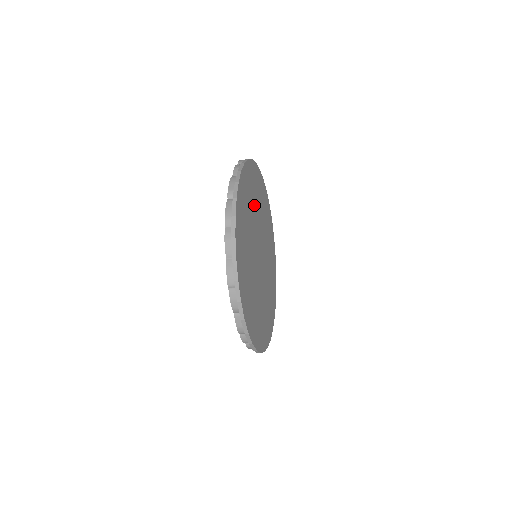
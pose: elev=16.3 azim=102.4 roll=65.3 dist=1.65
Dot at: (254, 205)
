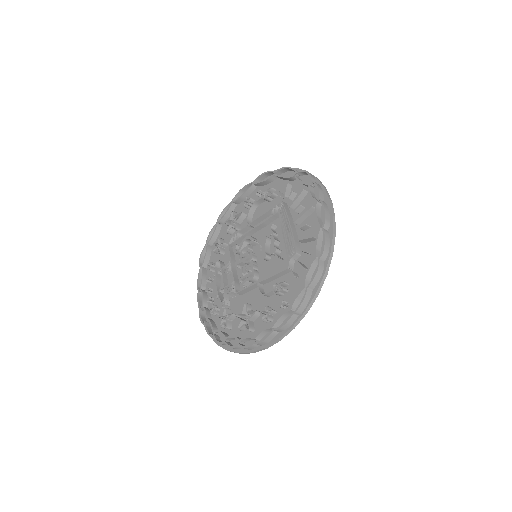
Dot at: occluded
